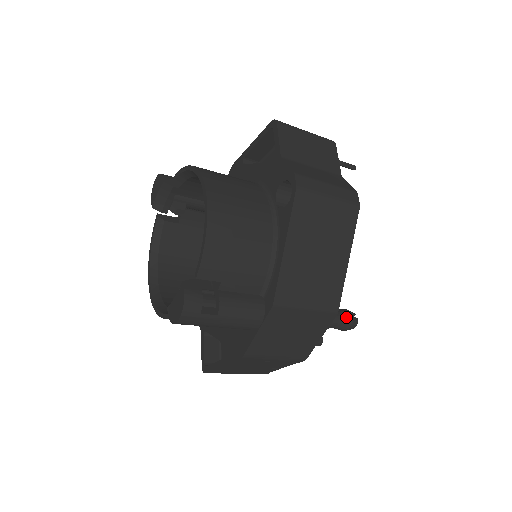
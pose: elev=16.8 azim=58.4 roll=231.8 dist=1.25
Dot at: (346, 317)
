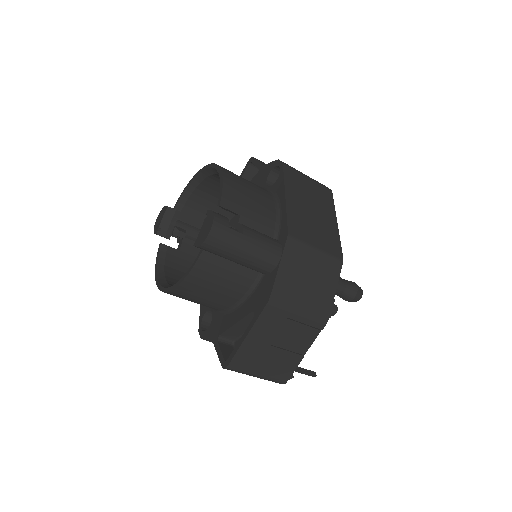
Dot at: (351, 282)
